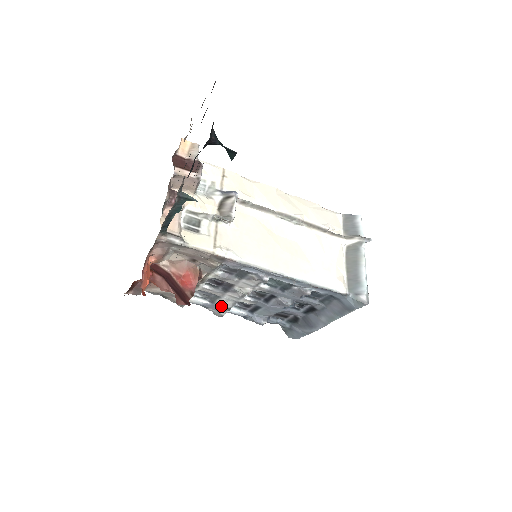
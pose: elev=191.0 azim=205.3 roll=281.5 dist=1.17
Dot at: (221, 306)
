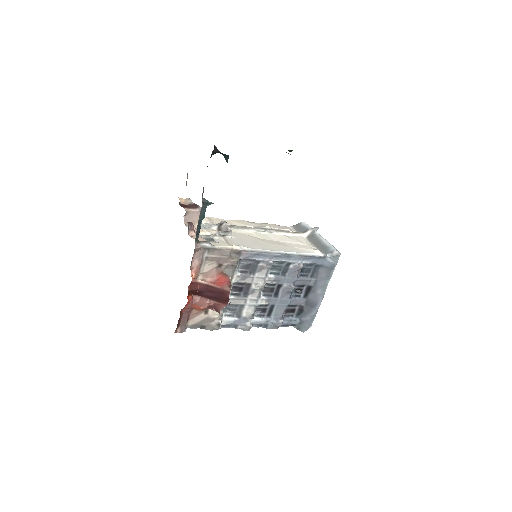
Dot at: (246, 317)
